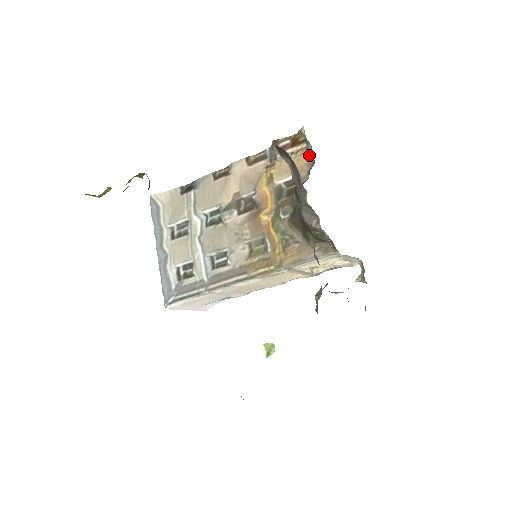
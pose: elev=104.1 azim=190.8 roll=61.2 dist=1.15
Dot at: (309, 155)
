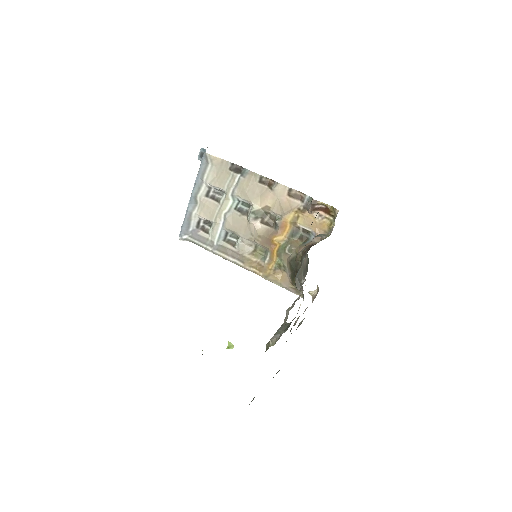
Dot at: (330, 228)
